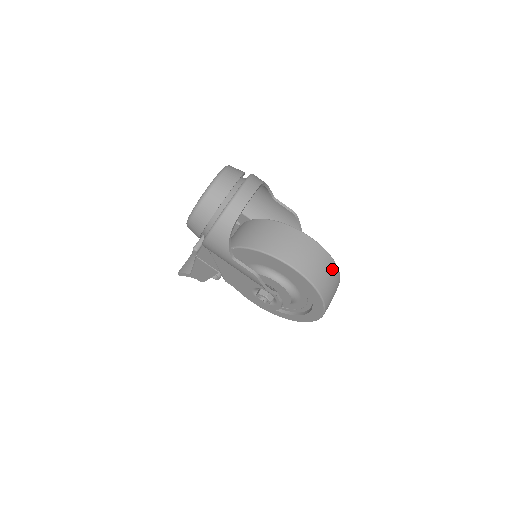
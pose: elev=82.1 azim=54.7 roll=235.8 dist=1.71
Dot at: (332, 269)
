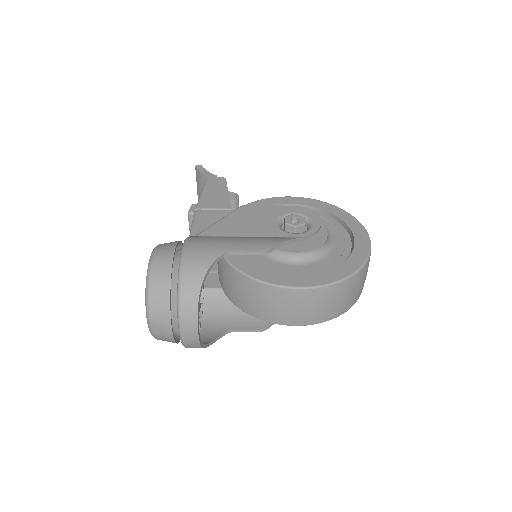
Dot at: (345, 288)
